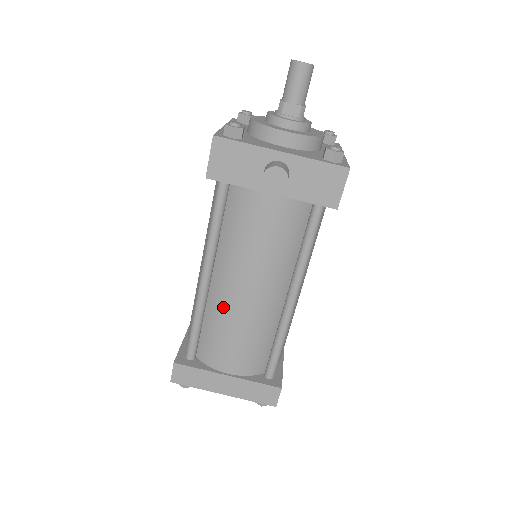
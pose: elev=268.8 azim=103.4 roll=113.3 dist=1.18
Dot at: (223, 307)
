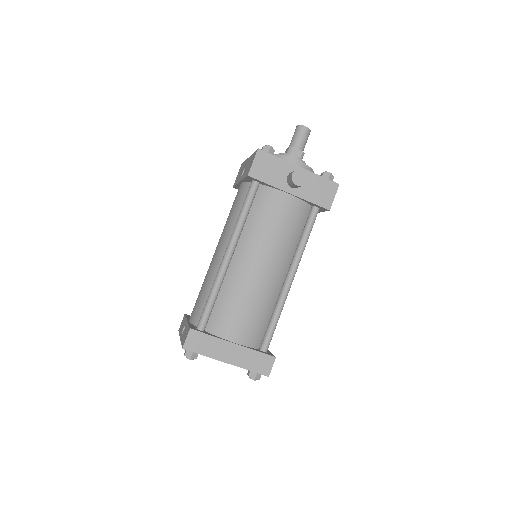
Dot at: (239, 280)
